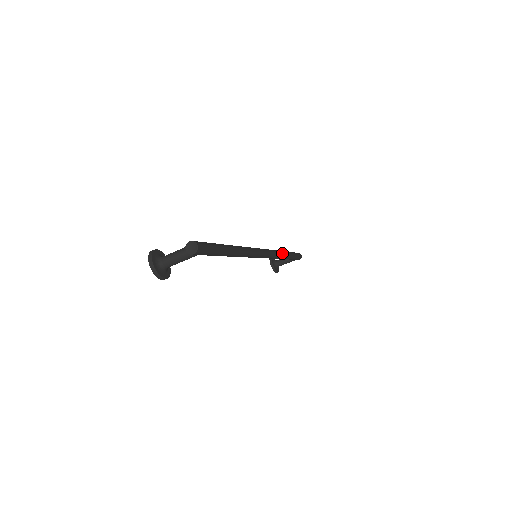
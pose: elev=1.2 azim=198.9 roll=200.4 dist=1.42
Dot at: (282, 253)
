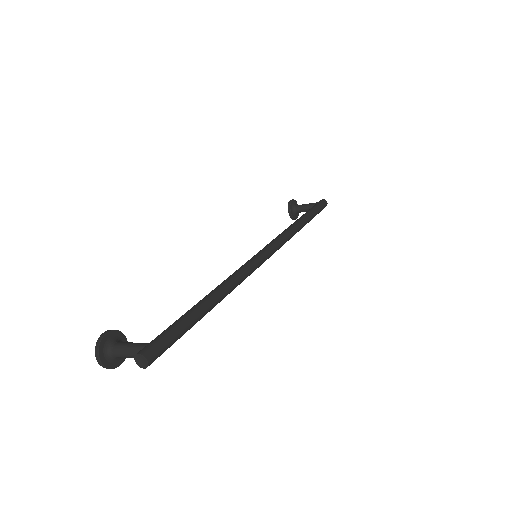
Dot at: (295, 231)
